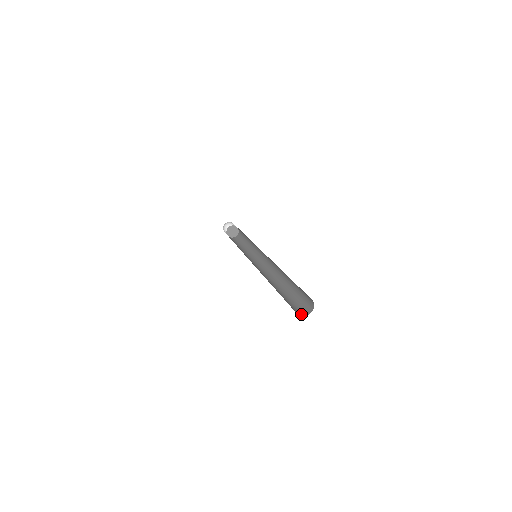
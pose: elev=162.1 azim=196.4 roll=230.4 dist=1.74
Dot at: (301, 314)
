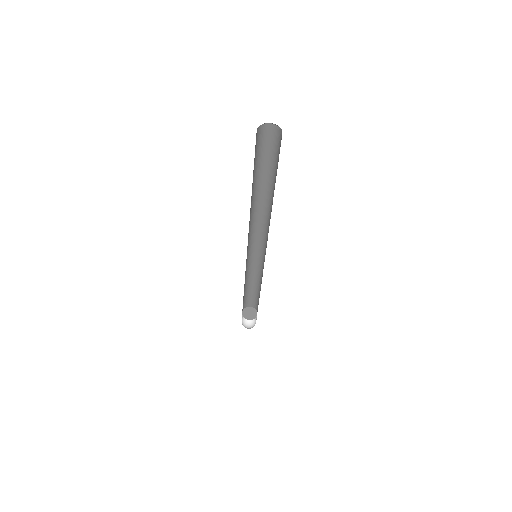
Dot at: occluded
